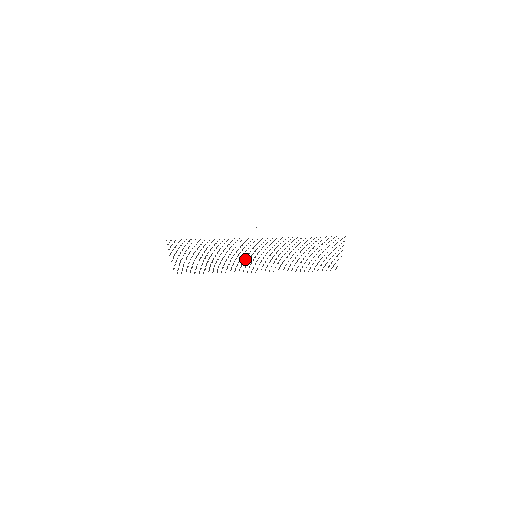
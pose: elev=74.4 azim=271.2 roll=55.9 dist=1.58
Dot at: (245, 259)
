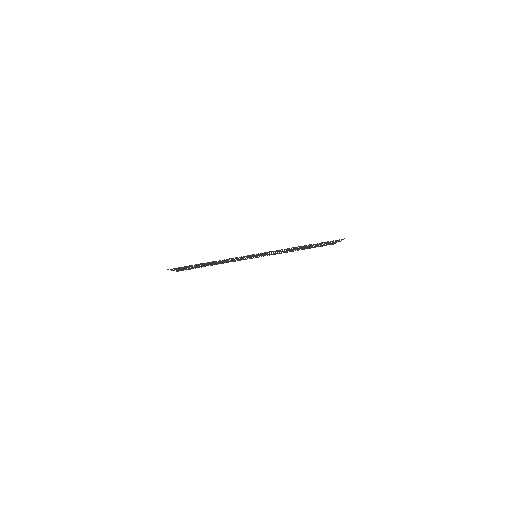
Dot at: (245, 258)
